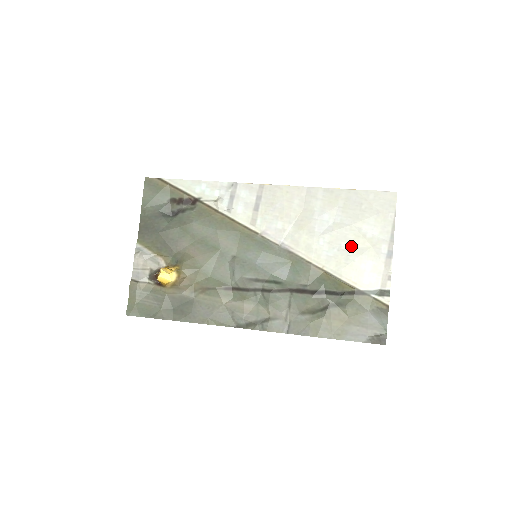
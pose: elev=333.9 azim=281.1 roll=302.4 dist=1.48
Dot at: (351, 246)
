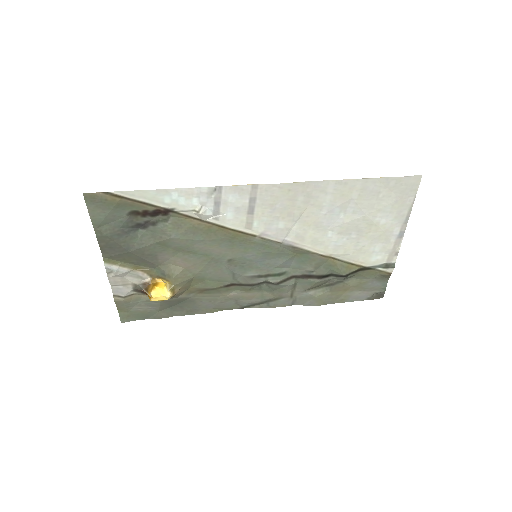
Dot at: (362, 234)
